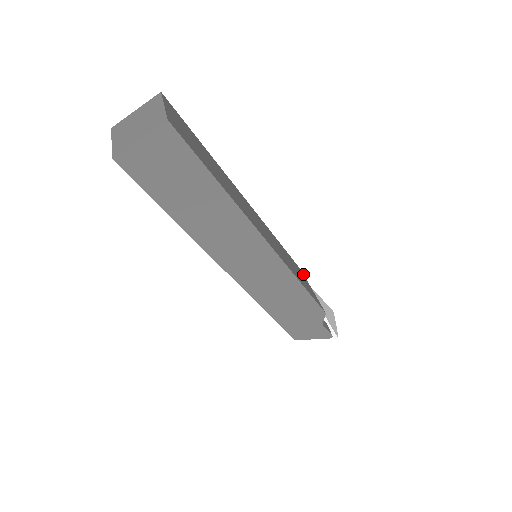
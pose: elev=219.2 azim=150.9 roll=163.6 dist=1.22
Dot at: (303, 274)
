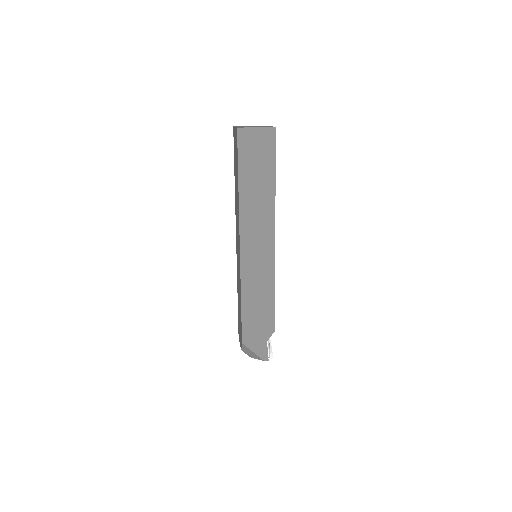
Dot at: occluded
